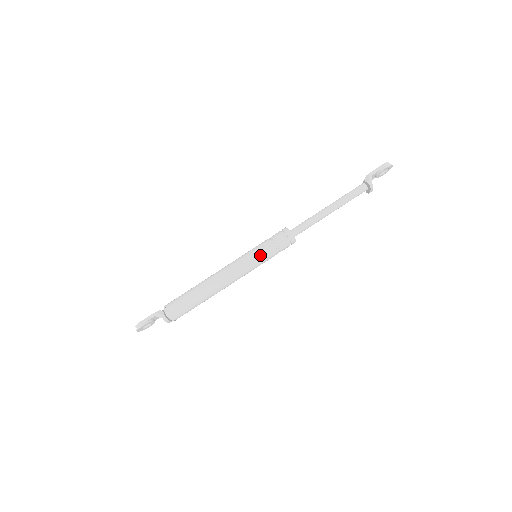
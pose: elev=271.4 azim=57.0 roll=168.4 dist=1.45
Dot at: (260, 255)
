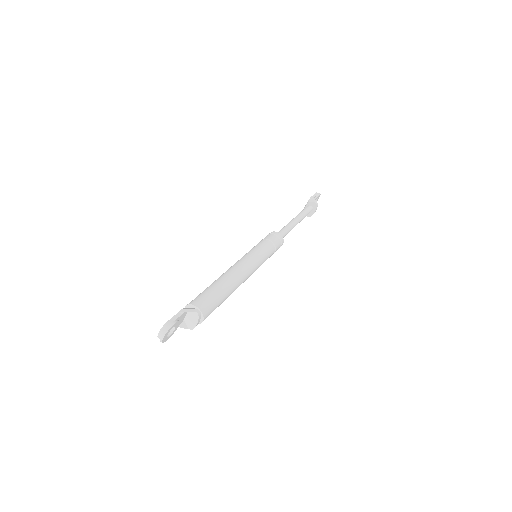
Dot at: (264, 250)
